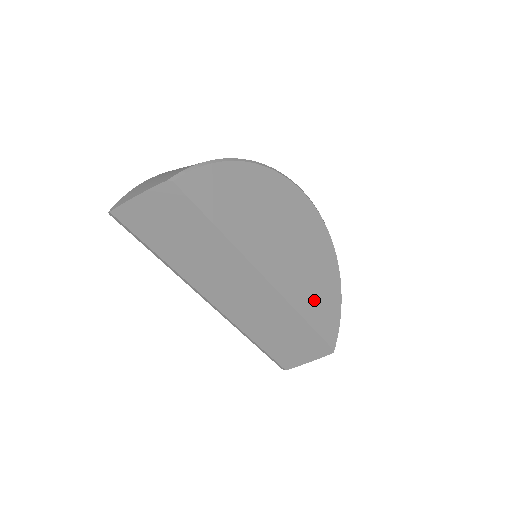
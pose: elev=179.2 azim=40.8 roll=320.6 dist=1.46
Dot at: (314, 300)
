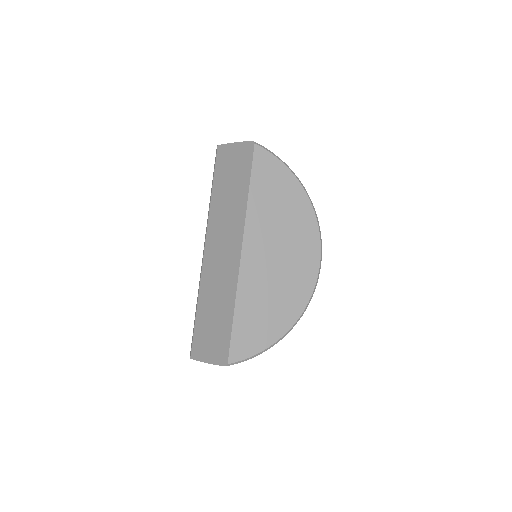
Dot at: (254, 312)
